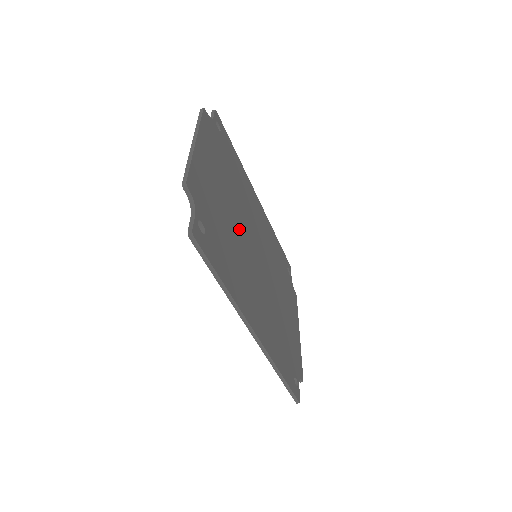
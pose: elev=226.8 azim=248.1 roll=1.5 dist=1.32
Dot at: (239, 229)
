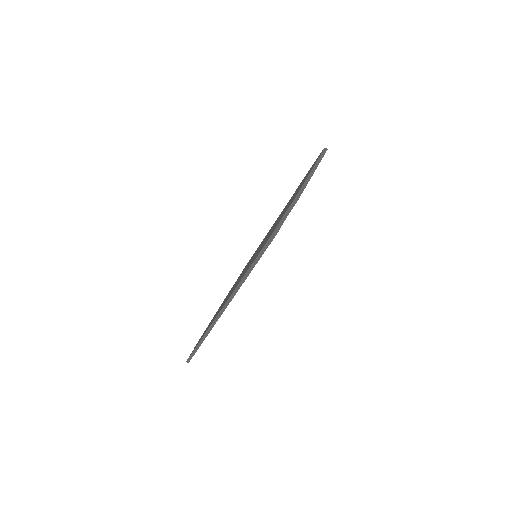
Dot at: occluded
